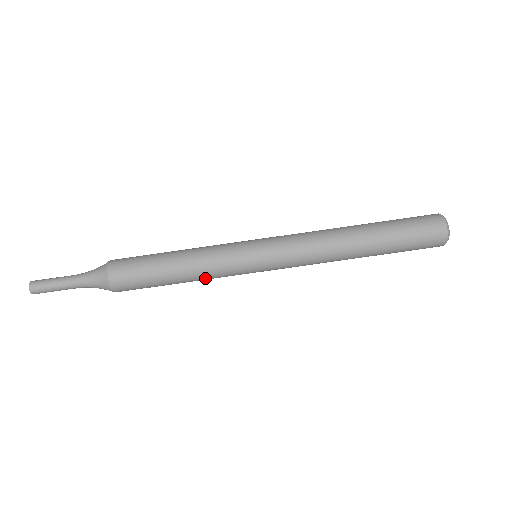
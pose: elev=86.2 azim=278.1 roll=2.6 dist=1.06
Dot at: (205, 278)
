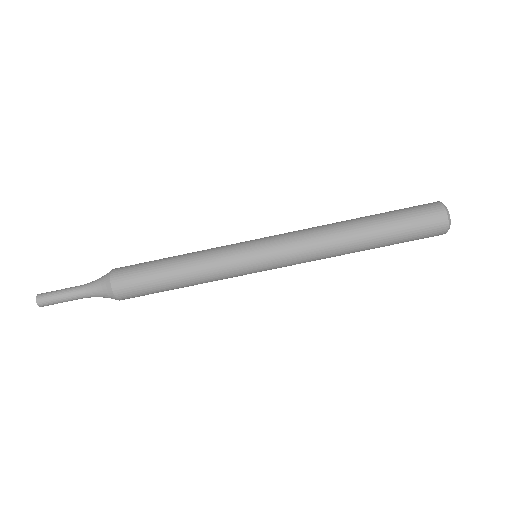
Dot at: (205, 277)
